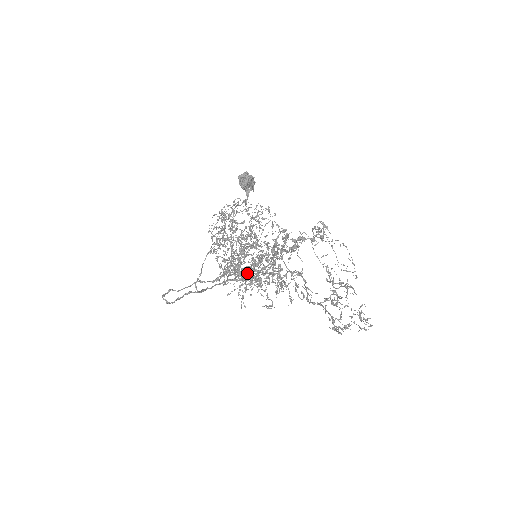
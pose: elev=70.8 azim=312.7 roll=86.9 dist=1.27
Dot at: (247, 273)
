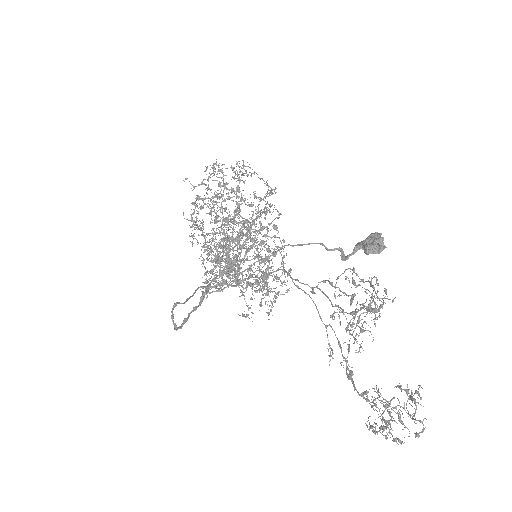
Dot at: (215, 249)
